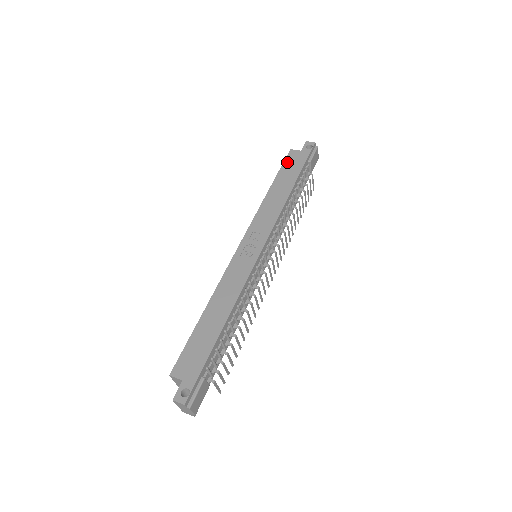
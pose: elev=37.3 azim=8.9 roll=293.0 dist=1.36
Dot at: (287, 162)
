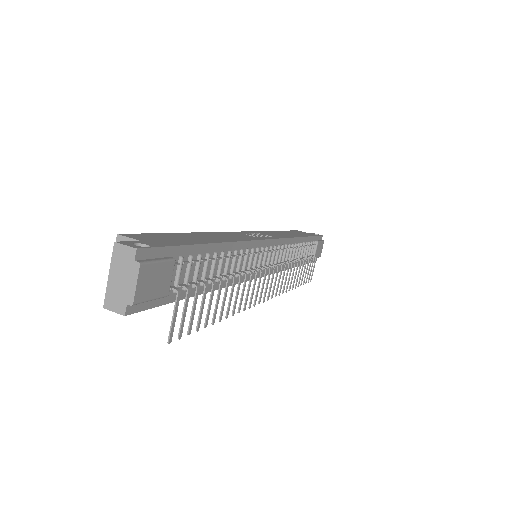
Dot at: (295, 231)
